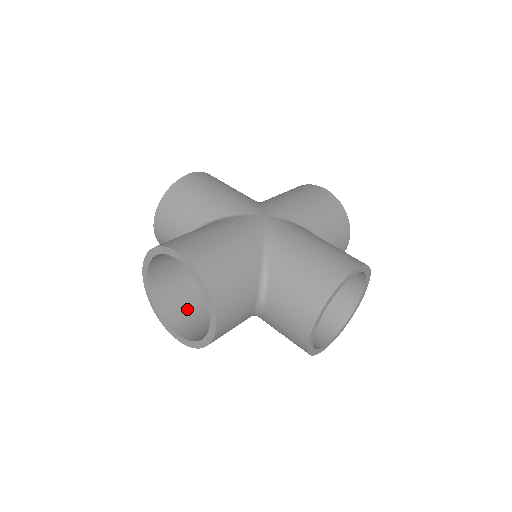
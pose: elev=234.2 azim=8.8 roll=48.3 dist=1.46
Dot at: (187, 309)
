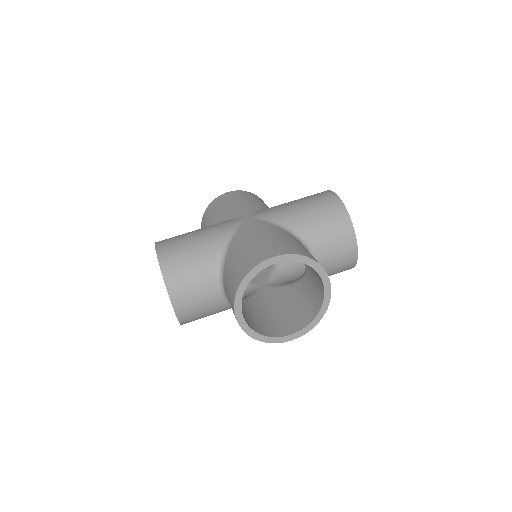
Dot at: (270, 322)
